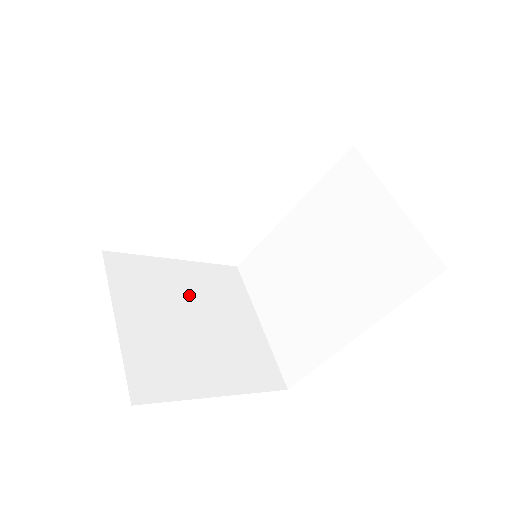
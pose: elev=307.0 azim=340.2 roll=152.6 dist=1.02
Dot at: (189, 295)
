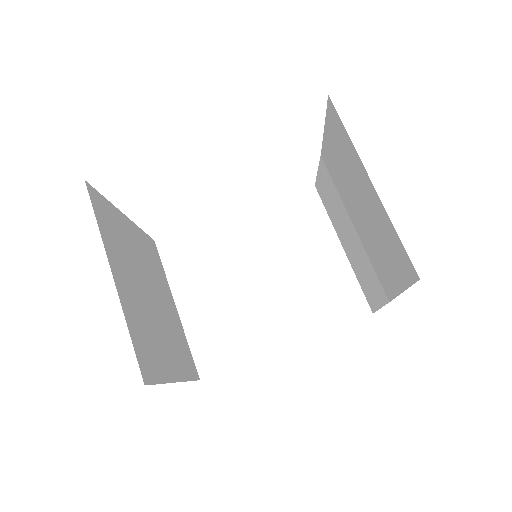
Dot at: (141, 263)
